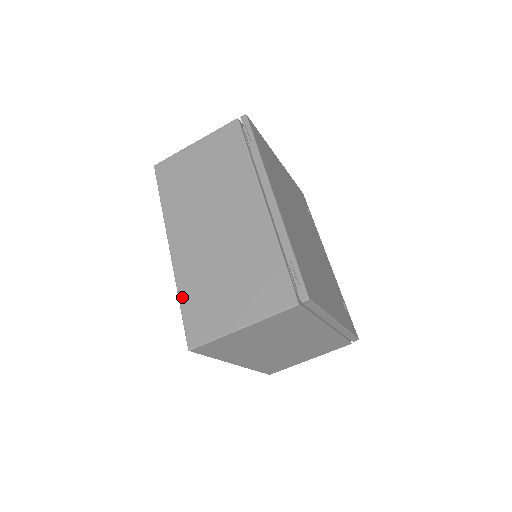
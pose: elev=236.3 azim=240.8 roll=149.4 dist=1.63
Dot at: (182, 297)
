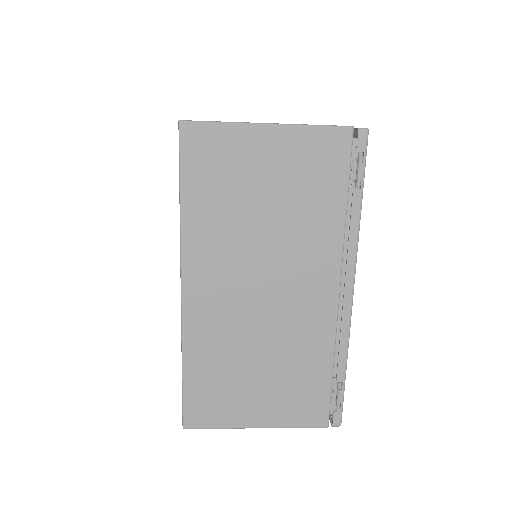
Dot at: (188, 367)
